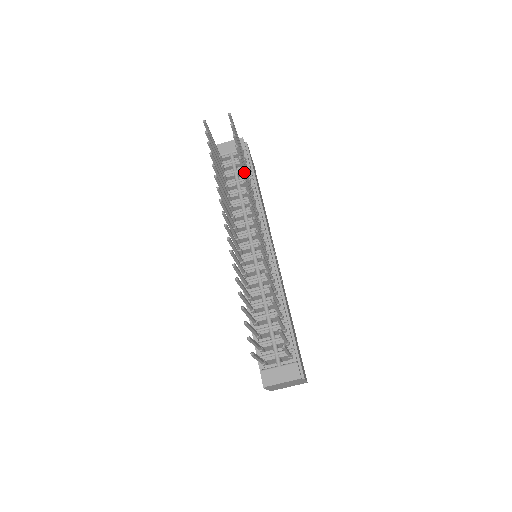
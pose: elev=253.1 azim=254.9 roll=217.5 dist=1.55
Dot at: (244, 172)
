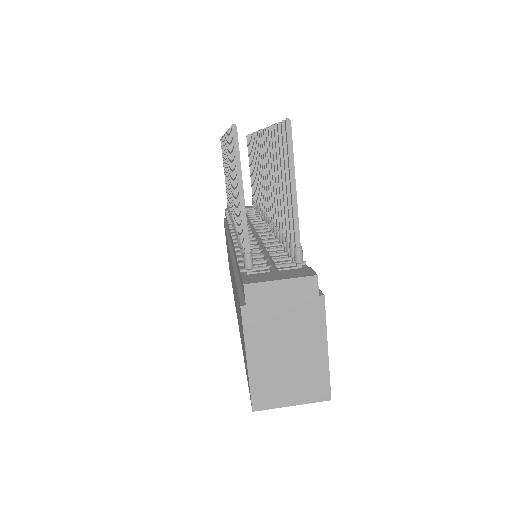
Dot at: occluded
